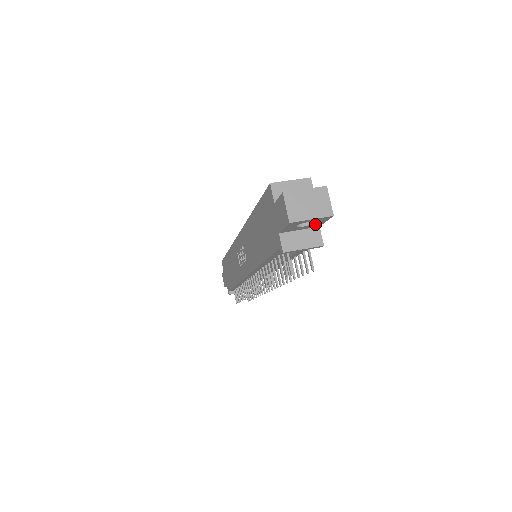
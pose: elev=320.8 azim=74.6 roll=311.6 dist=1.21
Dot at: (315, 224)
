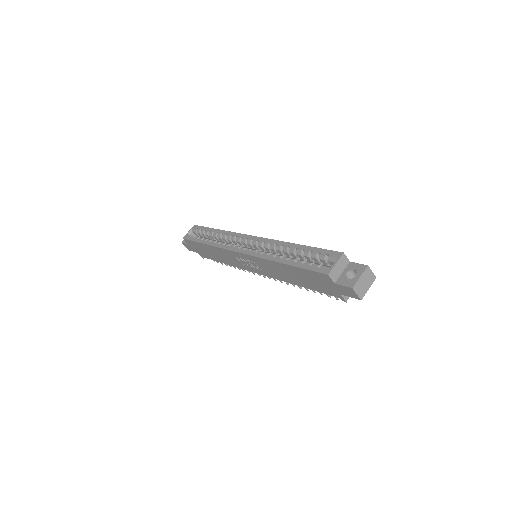
Dot at: occluded
